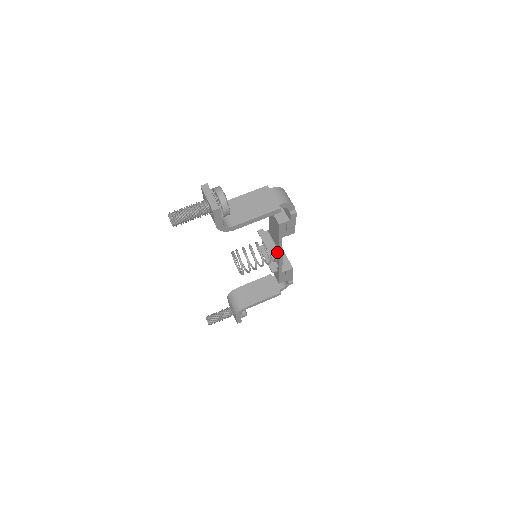
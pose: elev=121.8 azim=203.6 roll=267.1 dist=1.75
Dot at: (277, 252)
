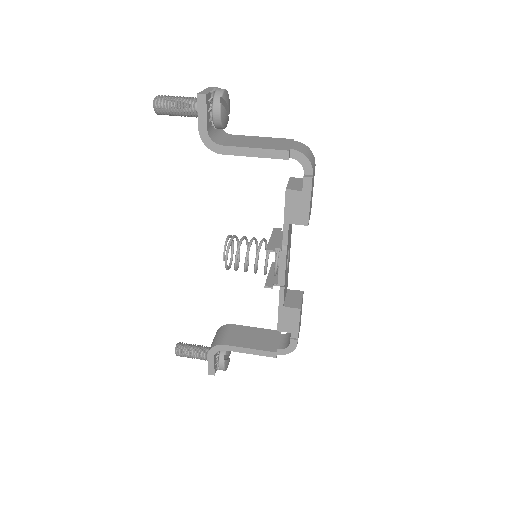
Dot at: (278, 249)
